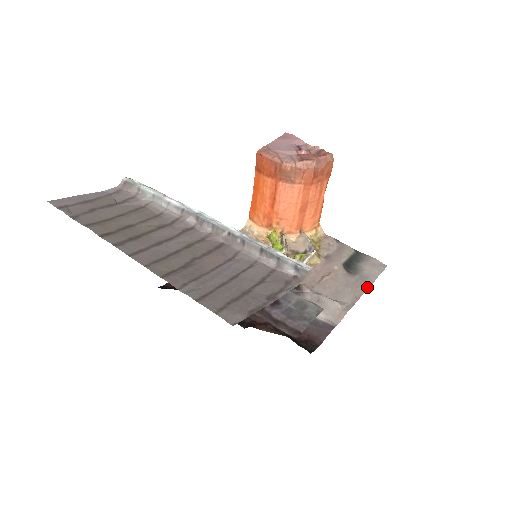
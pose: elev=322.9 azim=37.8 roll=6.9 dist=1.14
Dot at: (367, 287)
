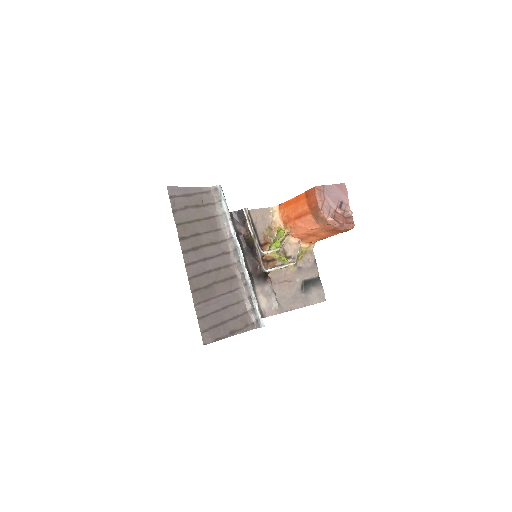
Dot at: (302, 306)
